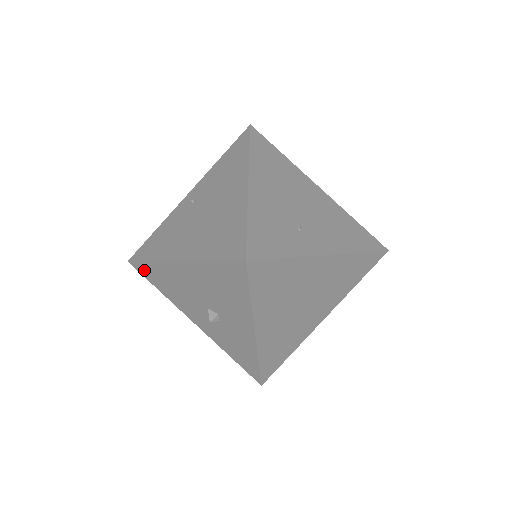
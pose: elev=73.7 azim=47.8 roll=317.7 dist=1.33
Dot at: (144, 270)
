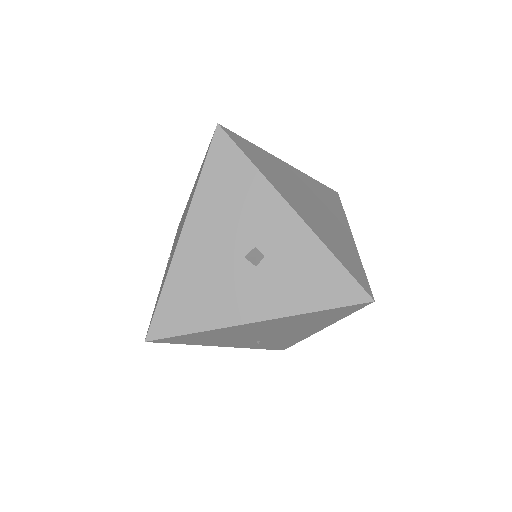
Dot at: (165, 321)
